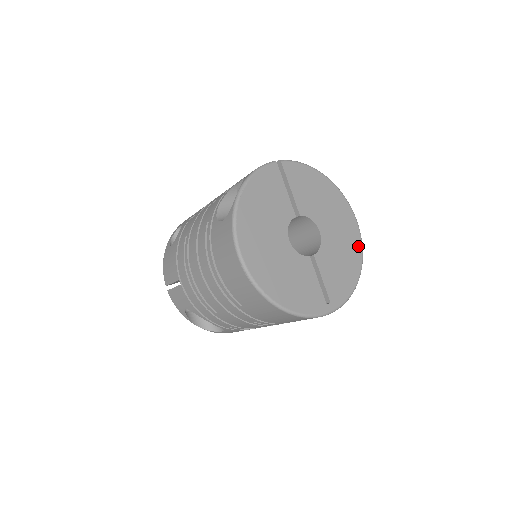
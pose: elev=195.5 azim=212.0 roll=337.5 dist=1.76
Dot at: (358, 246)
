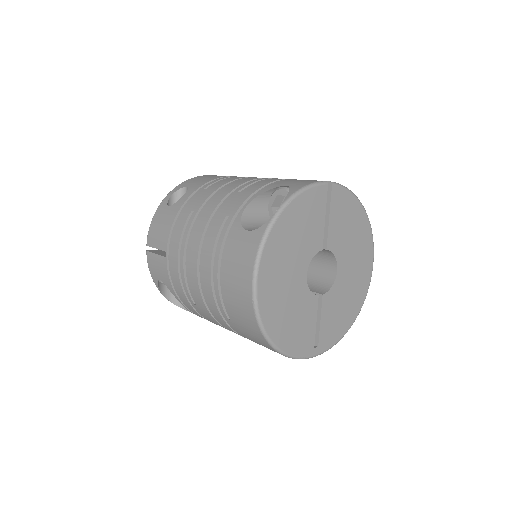
Dot at: (364, 292)
